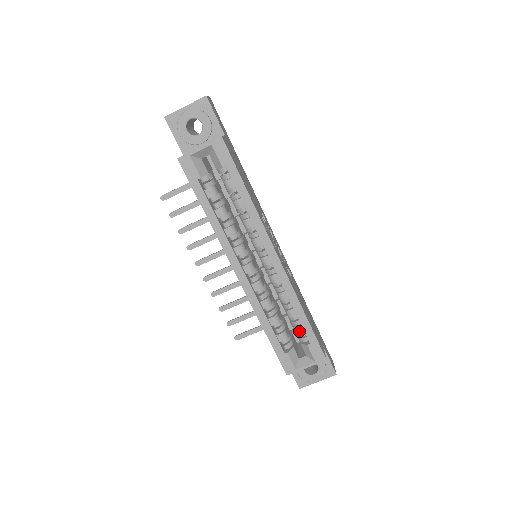
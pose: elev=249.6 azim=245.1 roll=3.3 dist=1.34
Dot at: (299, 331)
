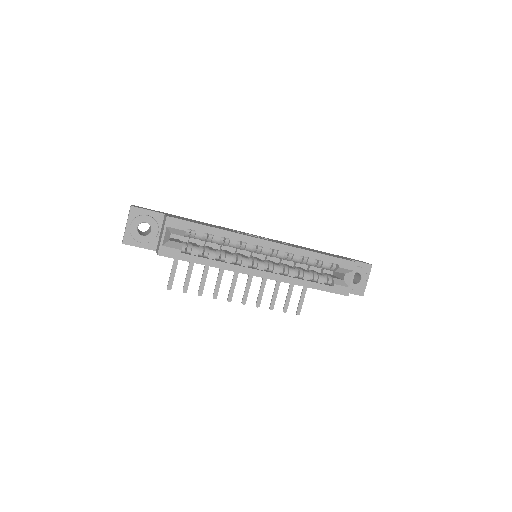
Dot at: (326, 266)
